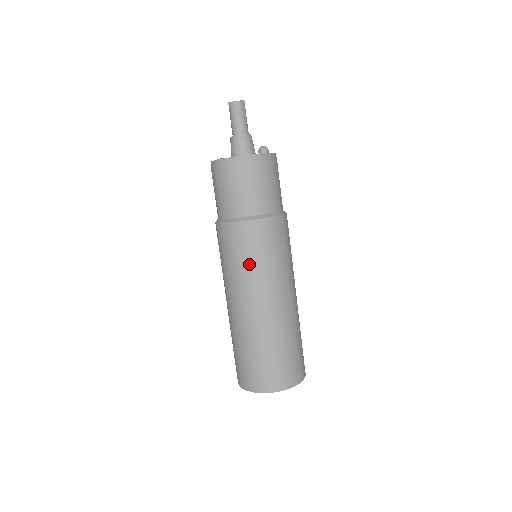
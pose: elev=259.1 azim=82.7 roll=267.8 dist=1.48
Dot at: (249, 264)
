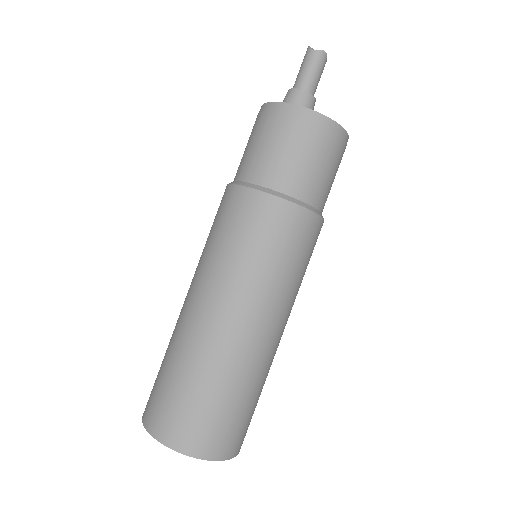
Dot at: (278, 266)
